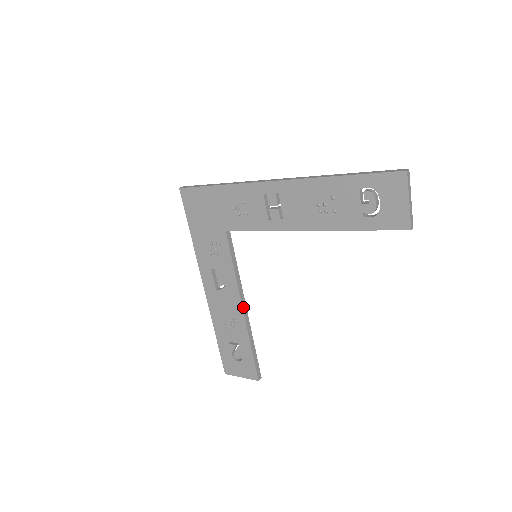
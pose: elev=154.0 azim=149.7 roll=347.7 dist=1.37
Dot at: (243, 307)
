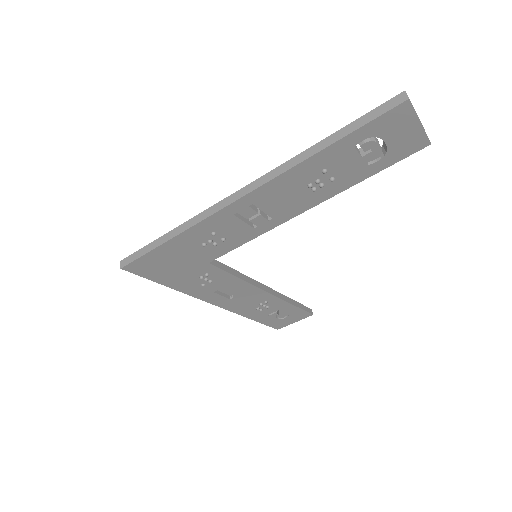
Dot at: (267, 291)
